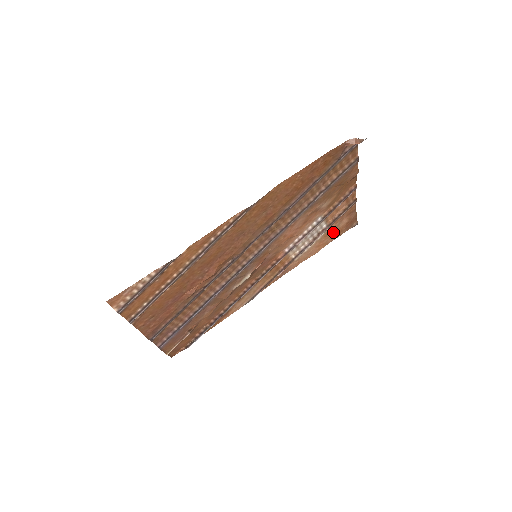
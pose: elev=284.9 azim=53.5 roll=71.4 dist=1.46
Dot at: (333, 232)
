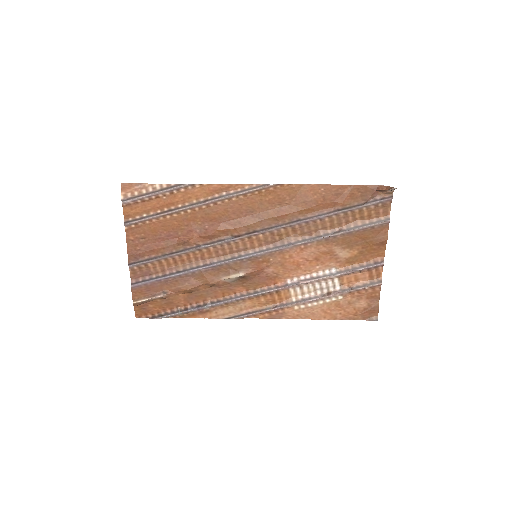
Dot at: (346, 308)
